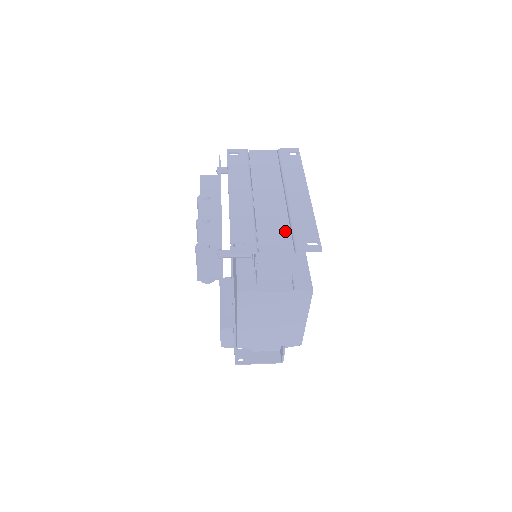
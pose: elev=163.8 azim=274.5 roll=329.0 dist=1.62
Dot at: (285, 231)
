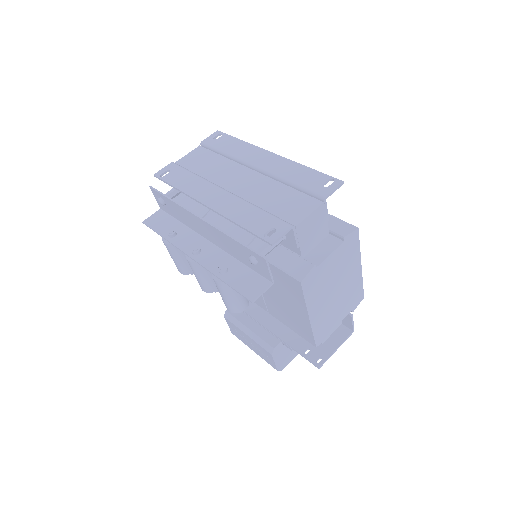
Dot at: (292, 193)
